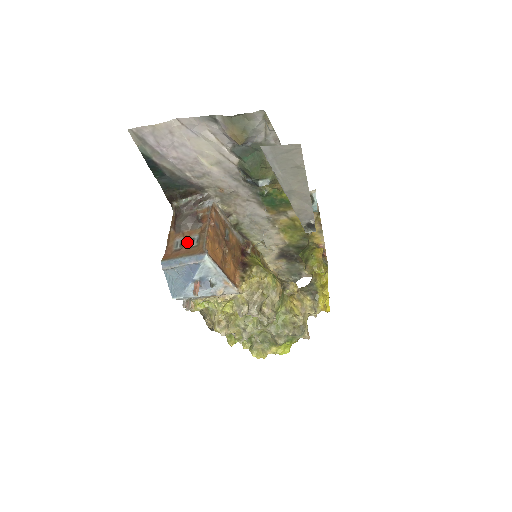
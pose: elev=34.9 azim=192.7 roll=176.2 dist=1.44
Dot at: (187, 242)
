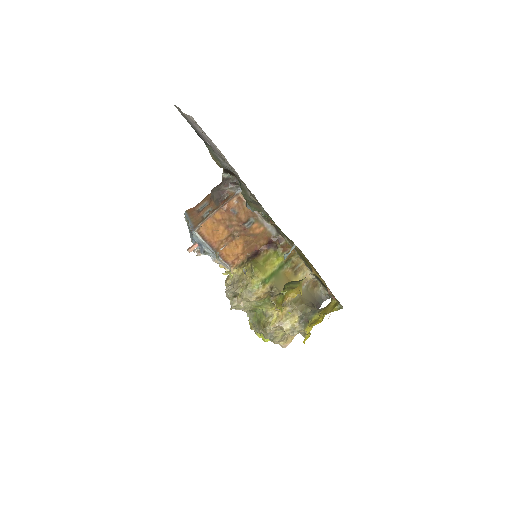
Dot at: (204, 210)
